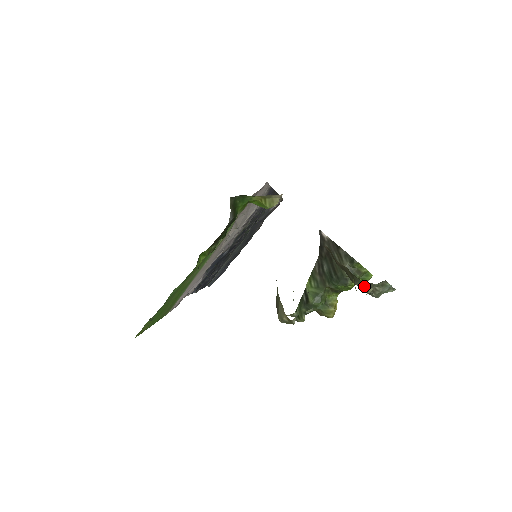
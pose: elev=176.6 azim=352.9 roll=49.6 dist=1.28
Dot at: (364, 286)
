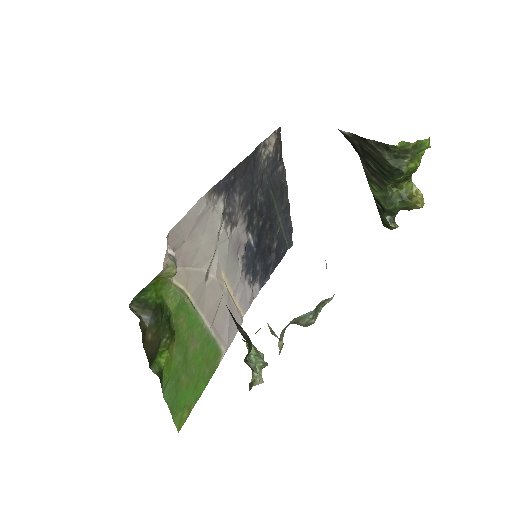
Dot at: occluded
